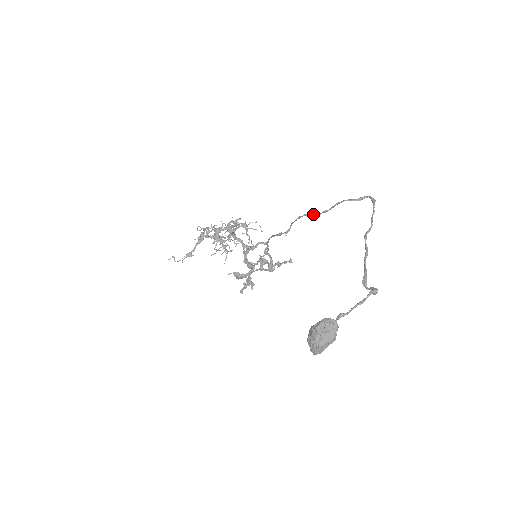
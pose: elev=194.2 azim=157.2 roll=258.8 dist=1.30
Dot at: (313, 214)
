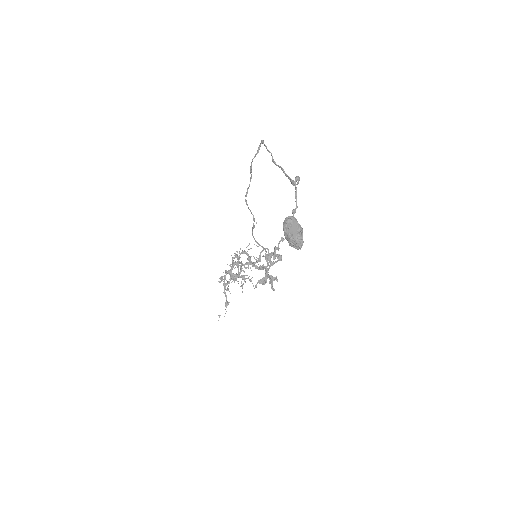
Dot at: (247, 189)
